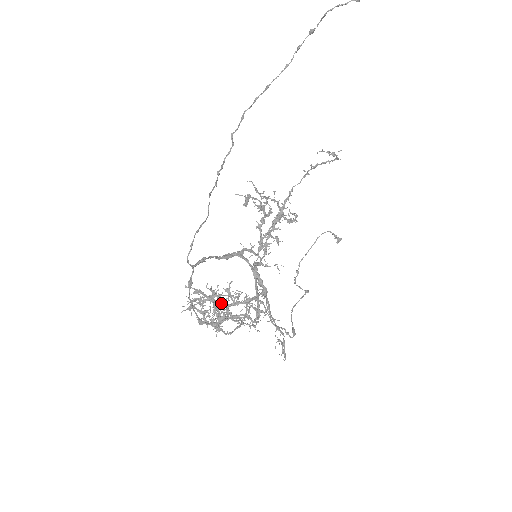
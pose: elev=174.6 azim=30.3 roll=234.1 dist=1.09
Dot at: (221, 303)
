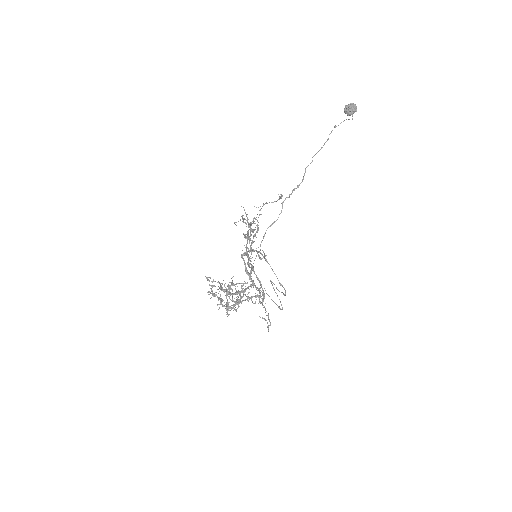
Dot at: occluded
